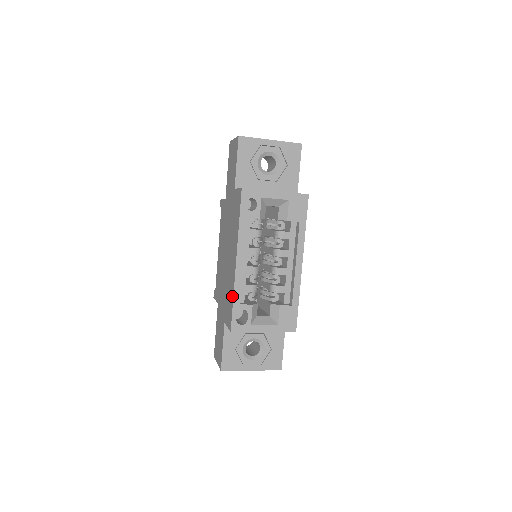
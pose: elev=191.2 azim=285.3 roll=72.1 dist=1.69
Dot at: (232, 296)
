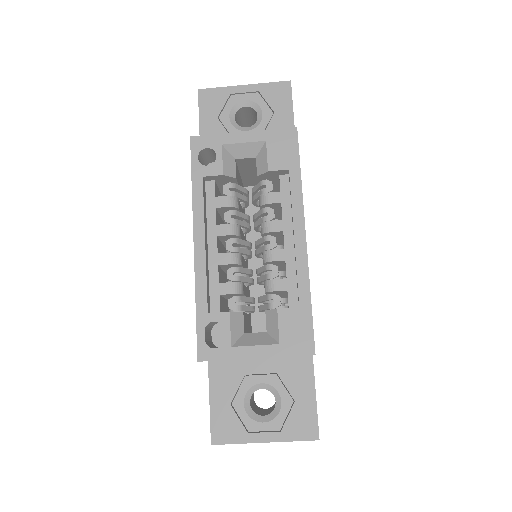
Dot at: (196, 302)
